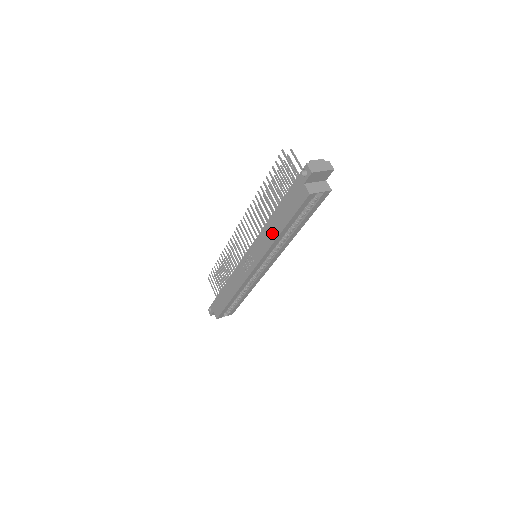
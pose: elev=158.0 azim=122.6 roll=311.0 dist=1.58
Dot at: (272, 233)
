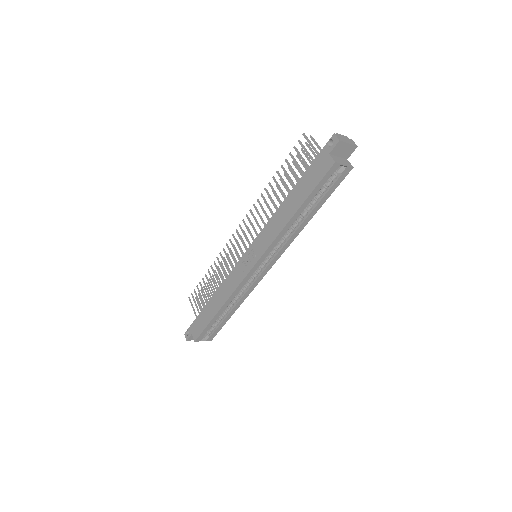
Dot at: (284, 217)
